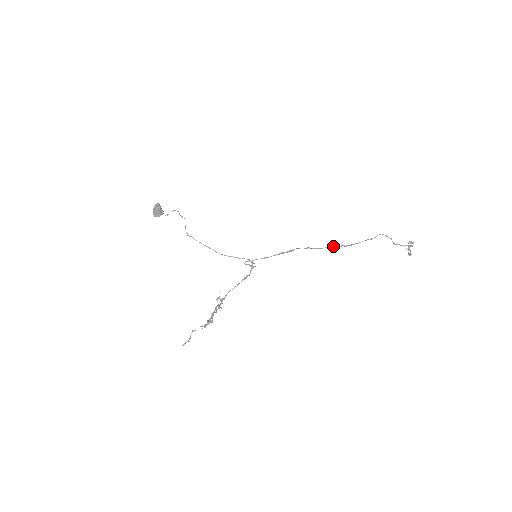
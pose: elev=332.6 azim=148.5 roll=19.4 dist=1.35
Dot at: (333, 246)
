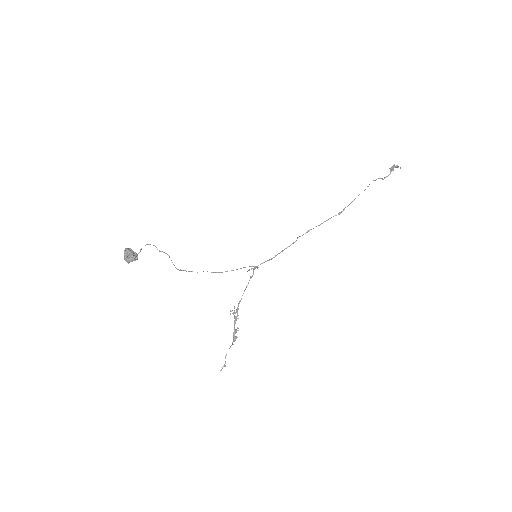
Dot at: occluded
